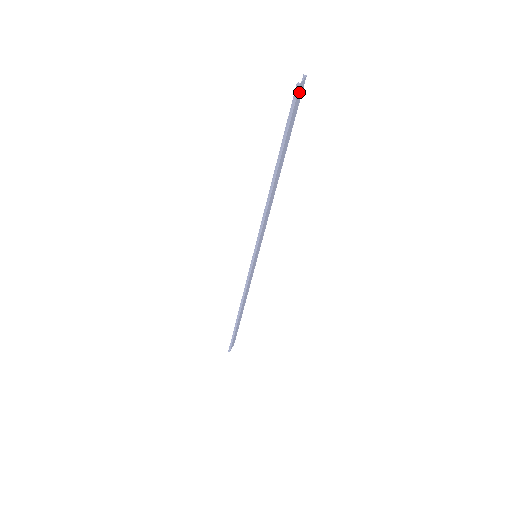
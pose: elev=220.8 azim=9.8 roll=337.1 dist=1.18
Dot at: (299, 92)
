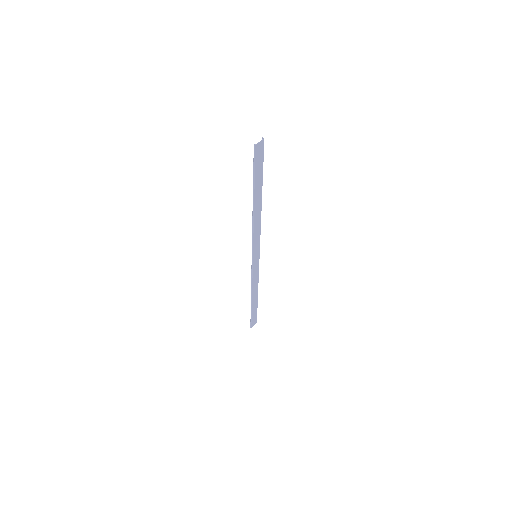
Dot at: (258, 149)
